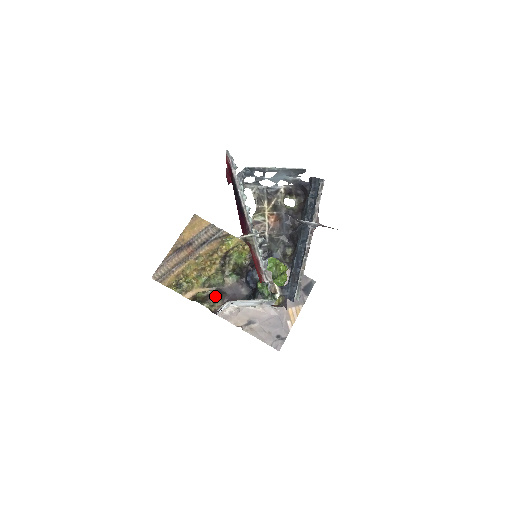
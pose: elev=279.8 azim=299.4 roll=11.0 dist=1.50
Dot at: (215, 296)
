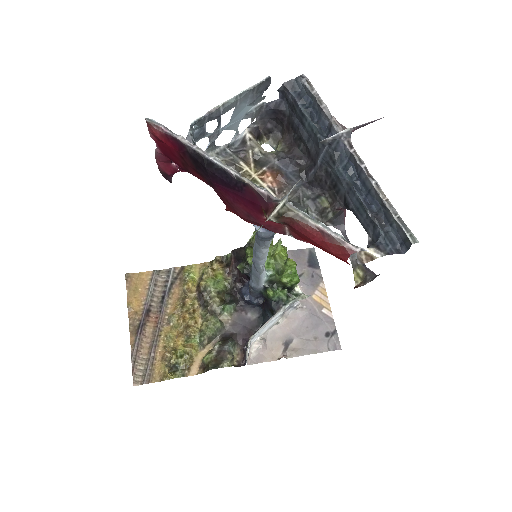
Dot at: (227, 346)
